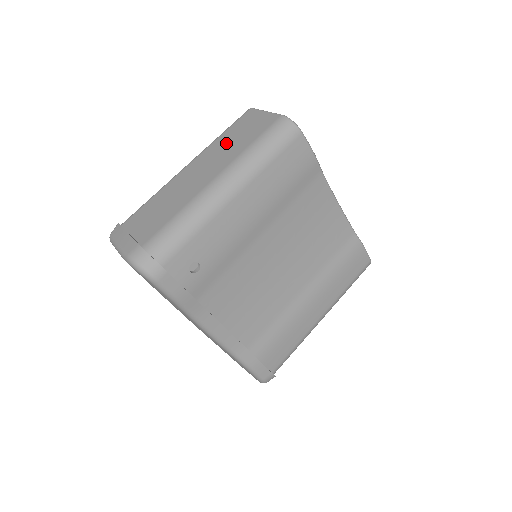
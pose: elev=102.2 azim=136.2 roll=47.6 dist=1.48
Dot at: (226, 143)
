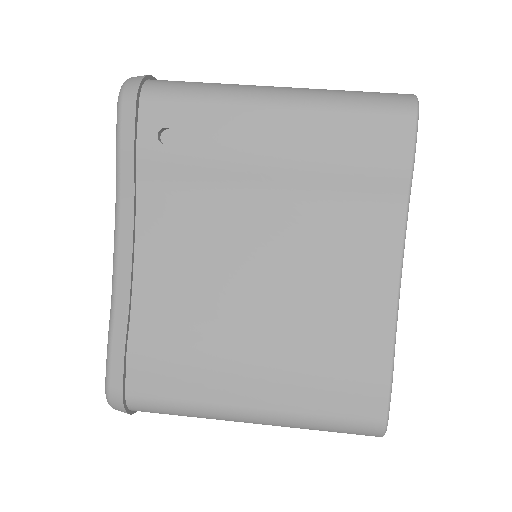
Dot at: occluded
